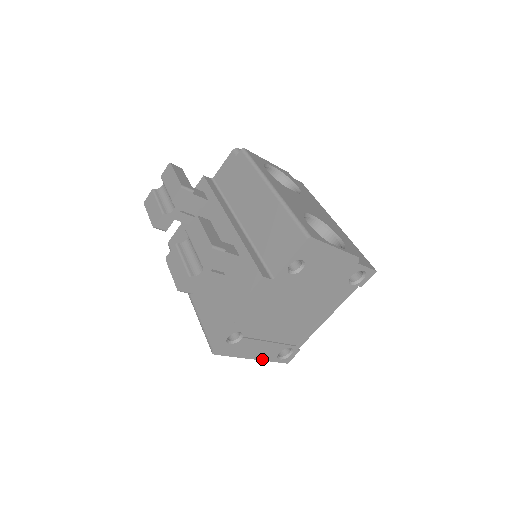
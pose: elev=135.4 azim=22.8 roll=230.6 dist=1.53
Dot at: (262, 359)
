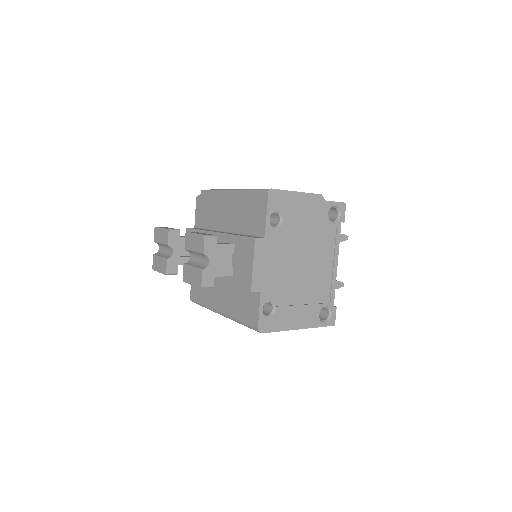
Dot at: (308, 327)
